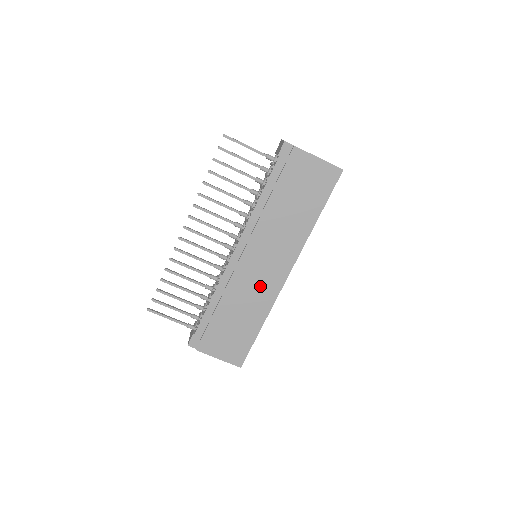
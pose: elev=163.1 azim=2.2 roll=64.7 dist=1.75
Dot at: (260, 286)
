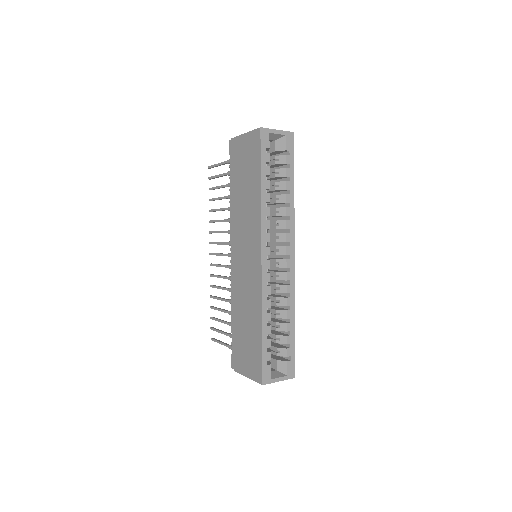
Dot at: (249, 281)
